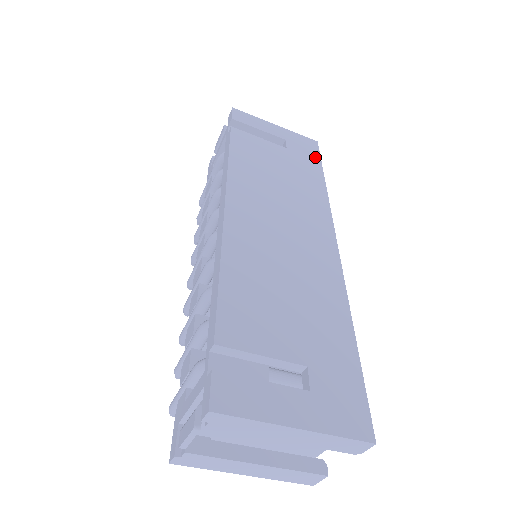
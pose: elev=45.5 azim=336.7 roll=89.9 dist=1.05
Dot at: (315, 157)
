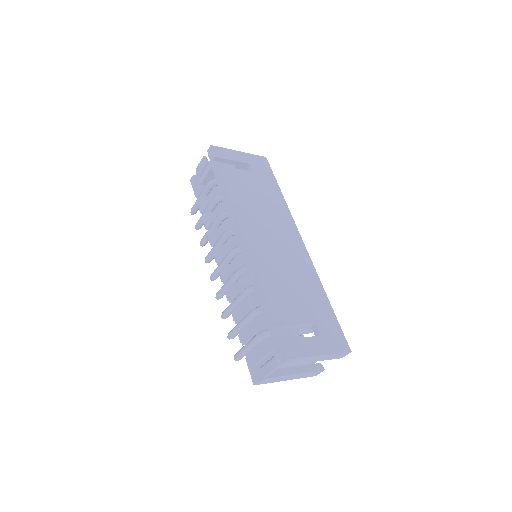
Dot at: (270, 173)
